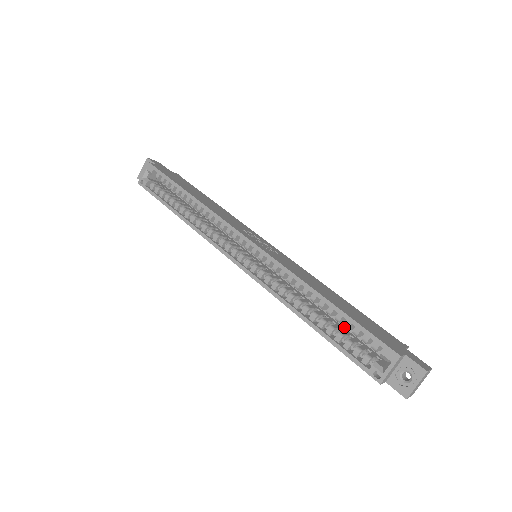
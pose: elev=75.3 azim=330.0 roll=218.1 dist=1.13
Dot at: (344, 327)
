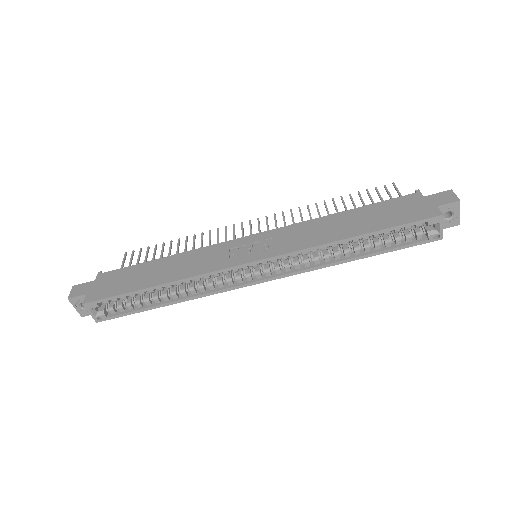
Dot at: occluded
